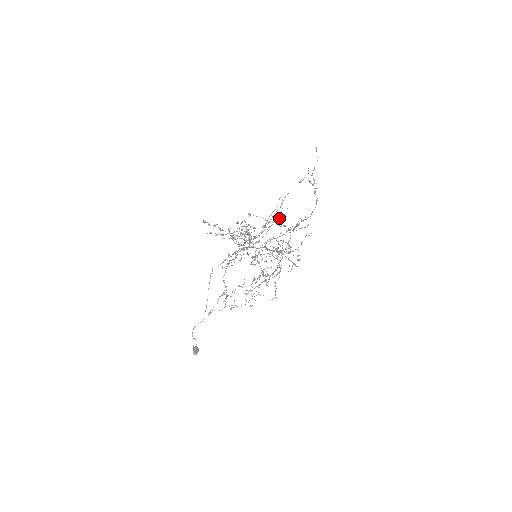
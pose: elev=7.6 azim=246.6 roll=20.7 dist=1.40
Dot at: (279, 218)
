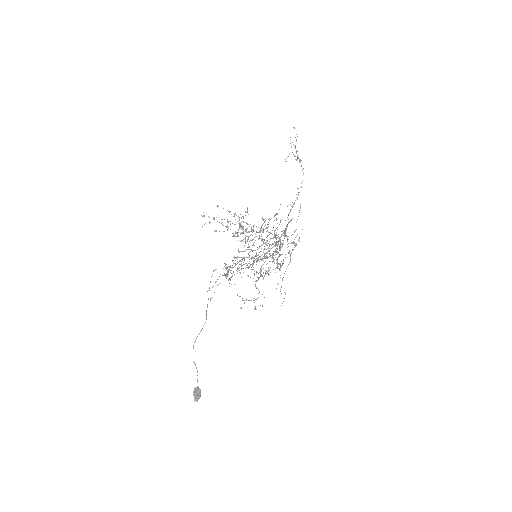
Dot at: occluded
